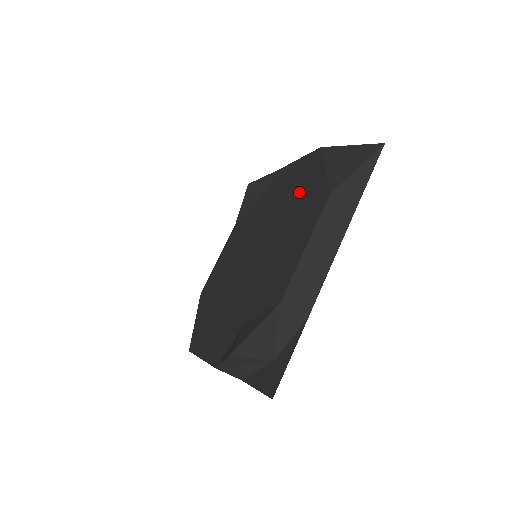
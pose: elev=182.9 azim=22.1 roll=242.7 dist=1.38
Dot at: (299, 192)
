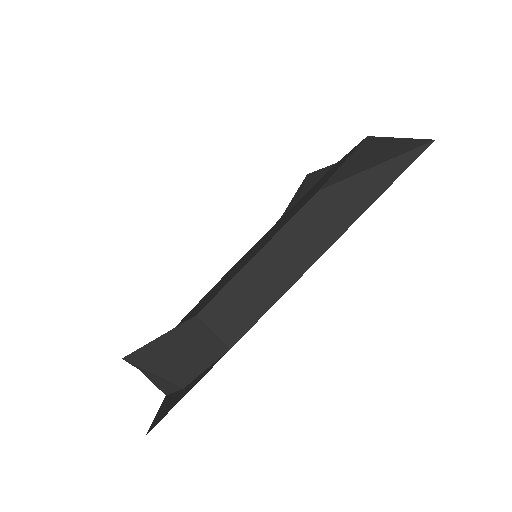
Dot at: occluded
